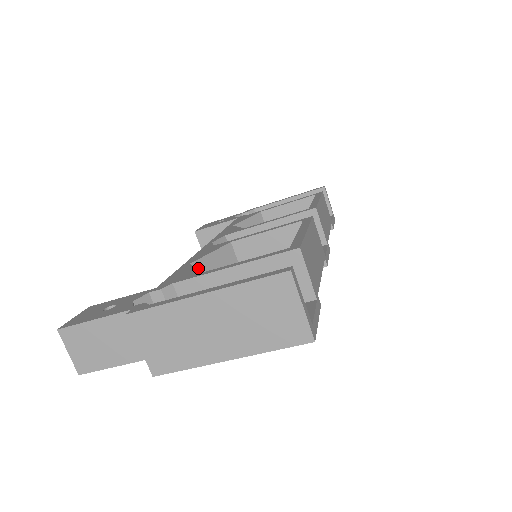
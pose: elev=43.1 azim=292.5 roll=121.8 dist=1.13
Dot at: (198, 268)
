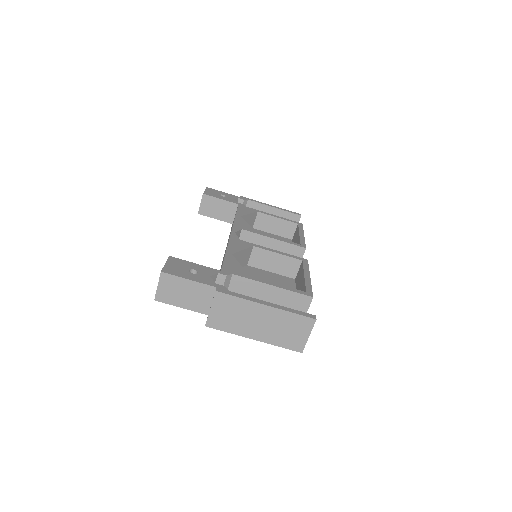
Dot at: occluded
